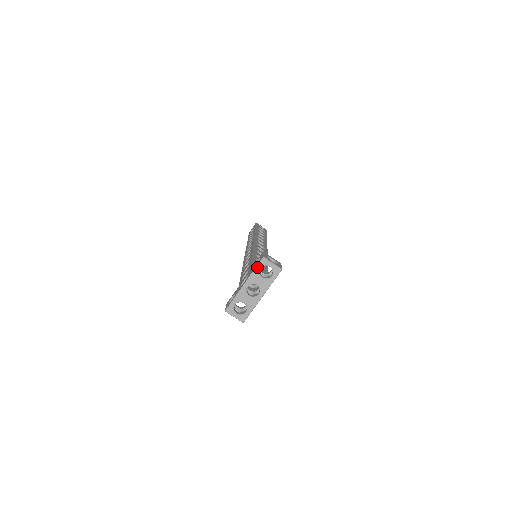
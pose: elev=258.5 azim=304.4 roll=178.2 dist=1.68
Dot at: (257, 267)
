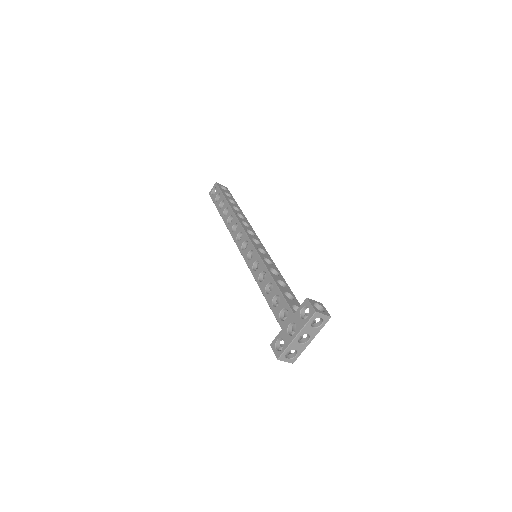
Dot at: (309, 321)
